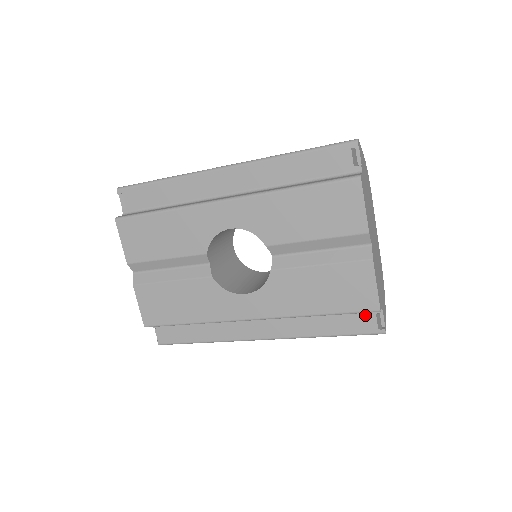
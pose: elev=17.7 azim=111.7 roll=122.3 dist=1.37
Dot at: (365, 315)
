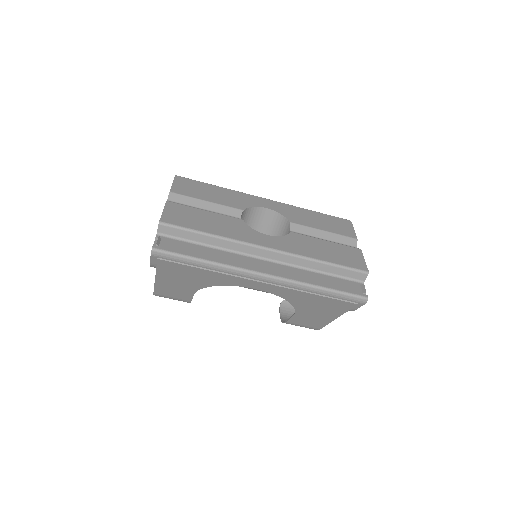
Dot at: (352, 284)
